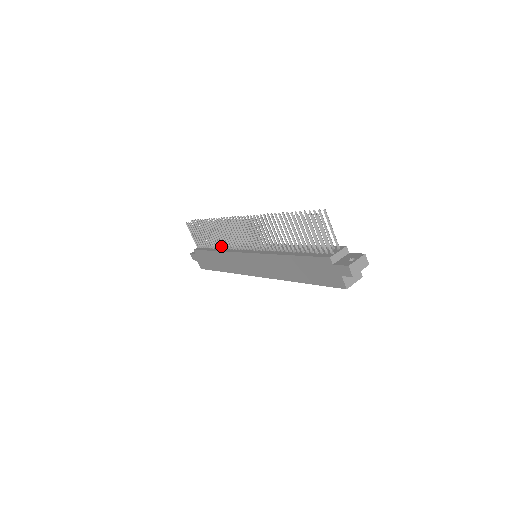
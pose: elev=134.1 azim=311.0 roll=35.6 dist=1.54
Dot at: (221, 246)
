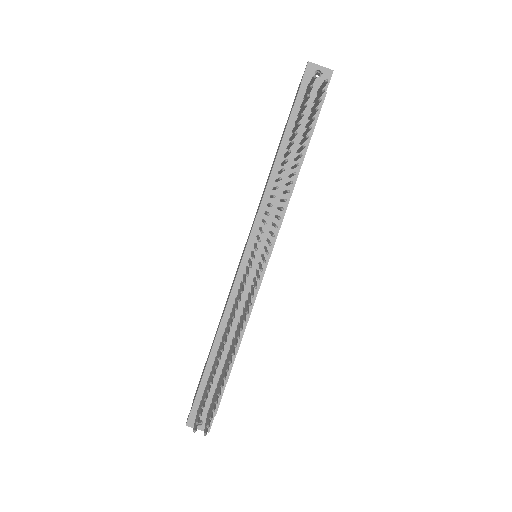
Dot at: occluded
